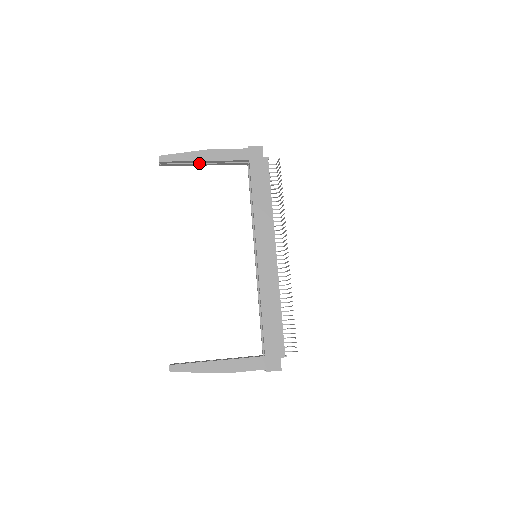
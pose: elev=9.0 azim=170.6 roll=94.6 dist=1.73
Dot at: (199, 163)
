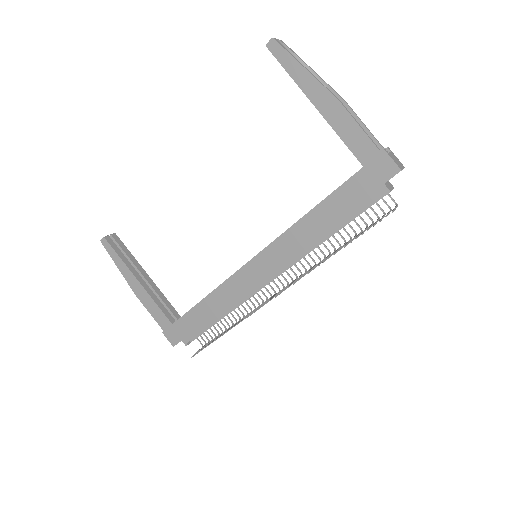
Dot at: occluded
